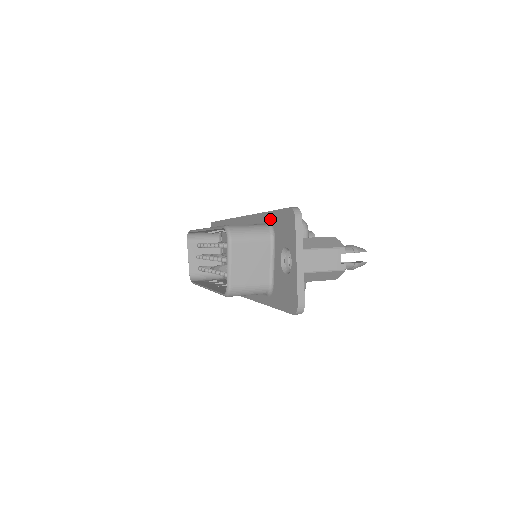
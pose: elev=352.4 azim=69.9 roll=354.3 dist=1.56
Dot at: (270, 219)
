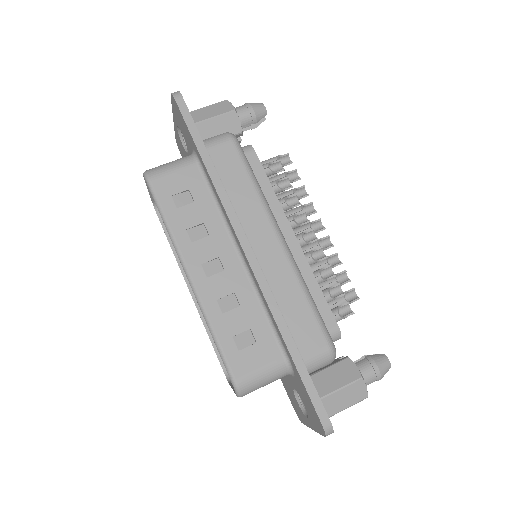
Dot at: (292, 364)
